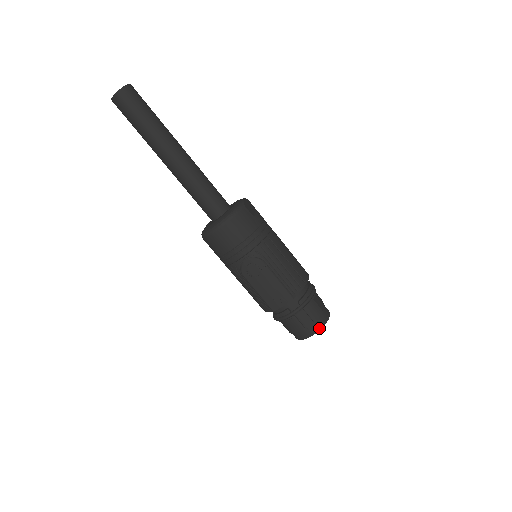
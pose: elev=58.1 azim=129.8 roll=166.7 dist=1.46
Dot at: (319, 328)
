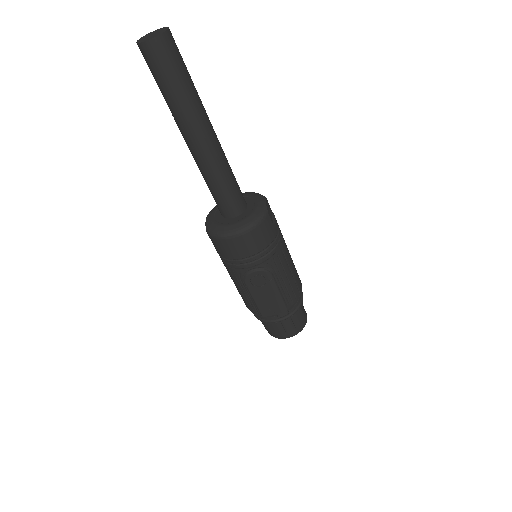
Dot at: (298, 332)
